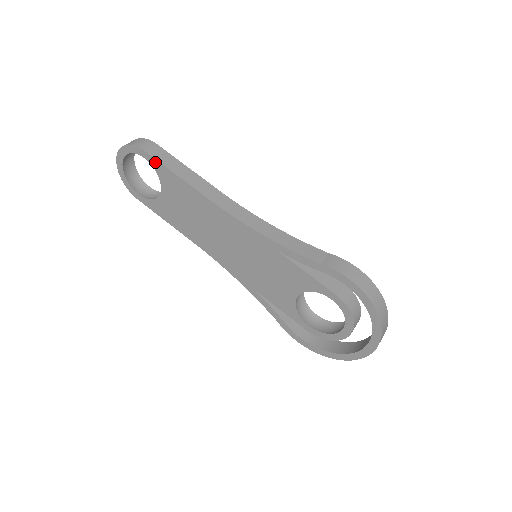
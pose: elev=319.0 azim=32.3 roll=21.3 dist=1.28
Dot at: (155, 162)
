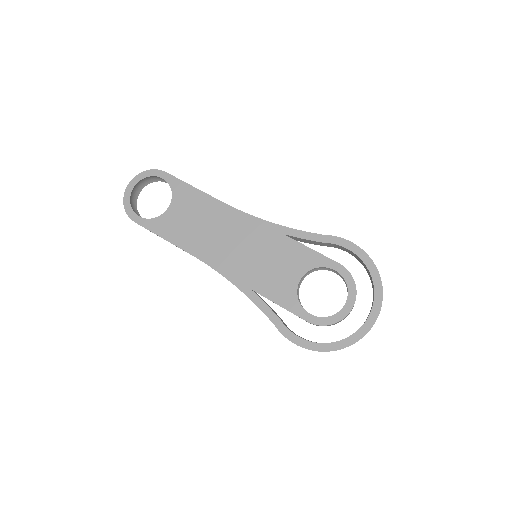
Dot at: (173, 179)
